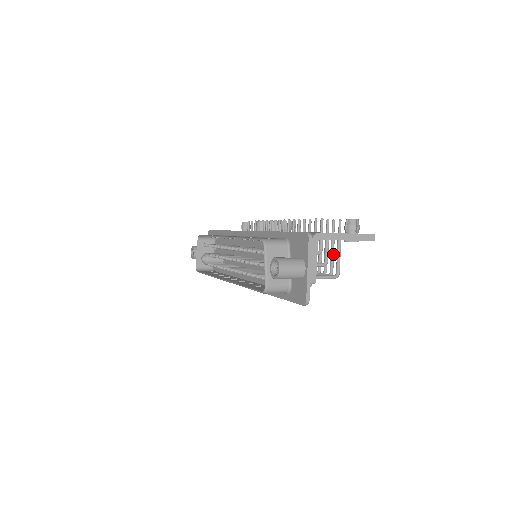
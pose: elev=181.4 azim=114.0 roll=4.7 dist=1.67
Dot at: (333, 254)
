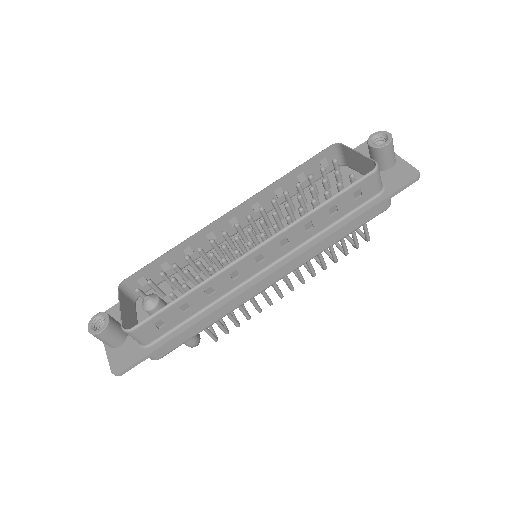
Dot at: occluded
